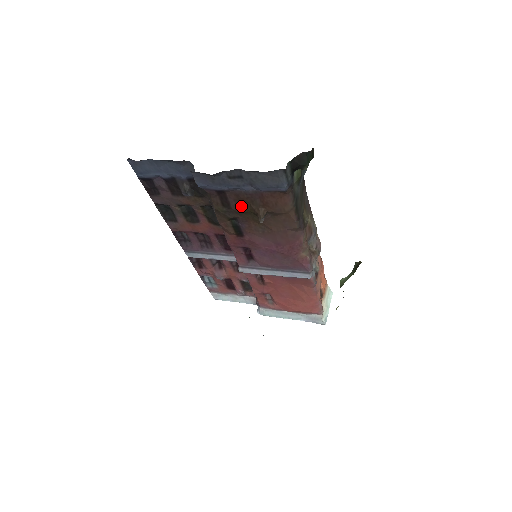
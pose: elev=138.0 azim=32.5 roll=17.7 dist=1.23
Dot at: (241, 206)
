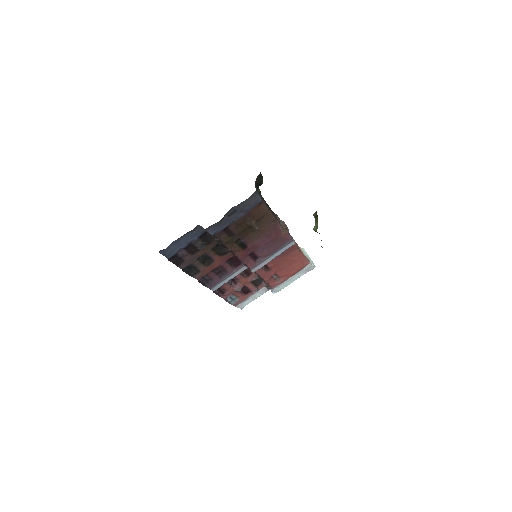
Dot at: (240, 229)
